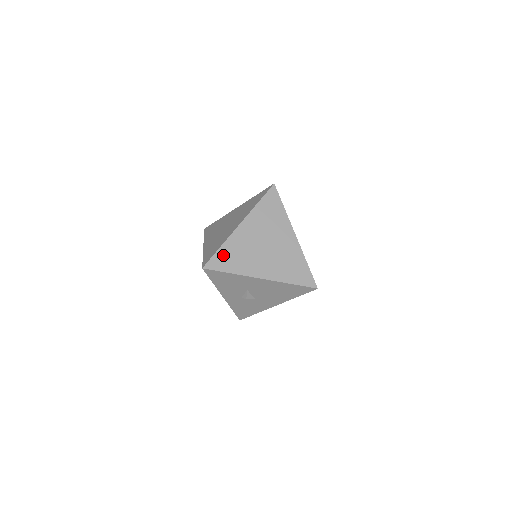
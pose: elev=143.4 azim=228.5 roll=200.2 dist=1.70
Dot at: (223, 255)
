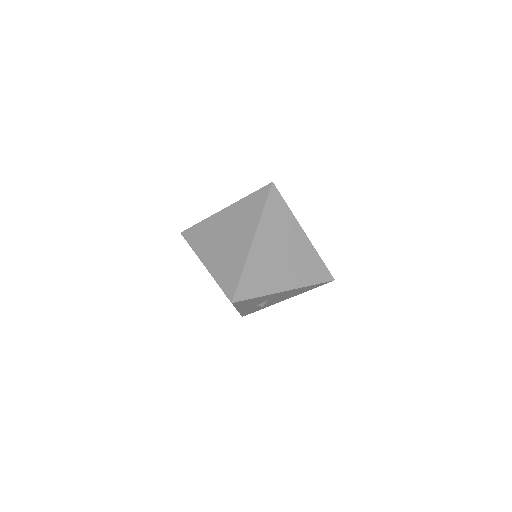
Dot at: (247, 281)
